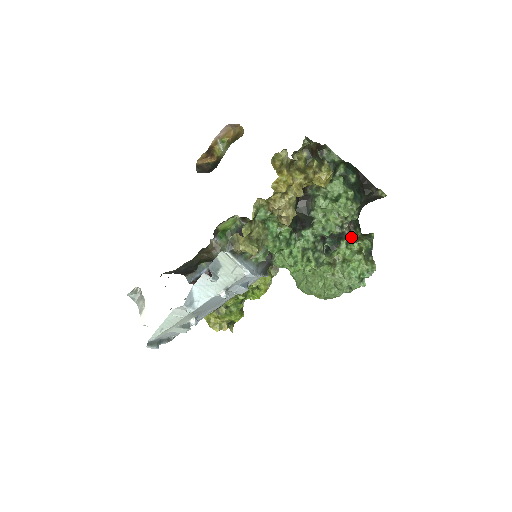
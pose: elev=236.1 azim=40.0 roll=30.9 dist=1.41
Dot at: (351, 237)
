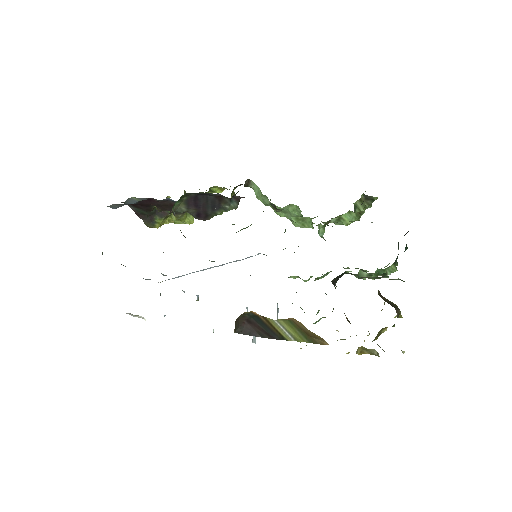
Dot at: (354, 203)
